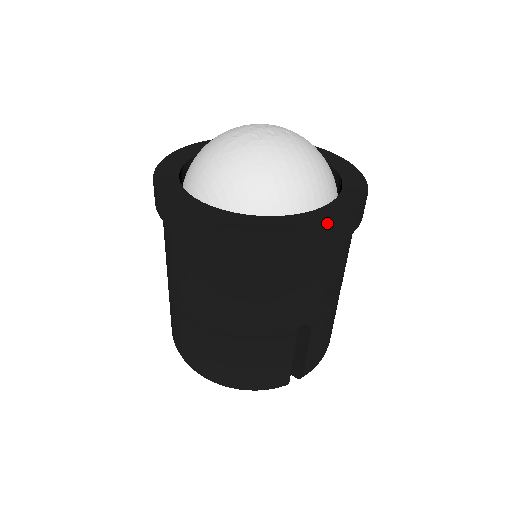
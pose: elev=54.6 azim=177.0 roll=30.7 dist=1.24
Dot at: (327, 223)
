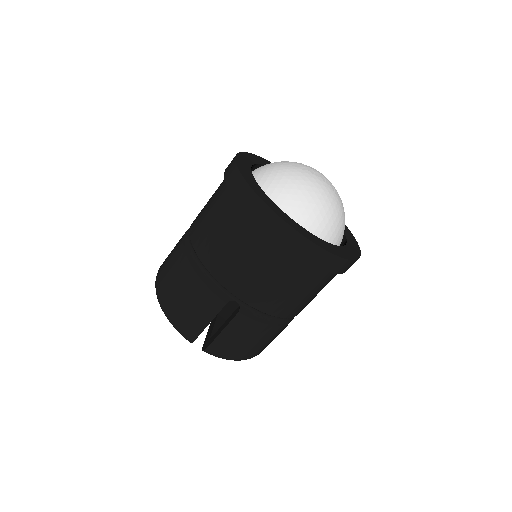
Dot at: (301, 233)
